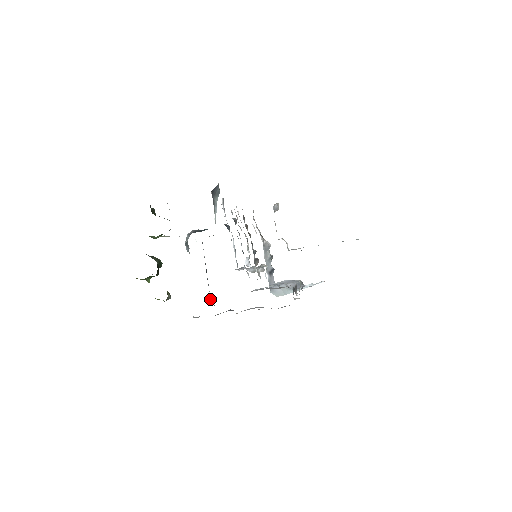
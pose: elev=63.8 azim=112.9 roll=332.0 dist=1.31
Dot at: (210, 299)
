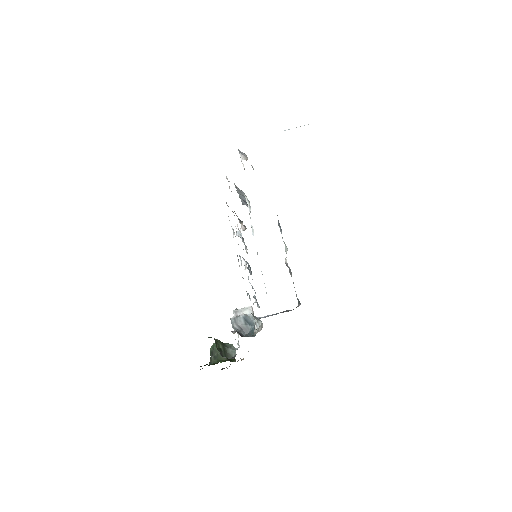
Dot at: occluded
